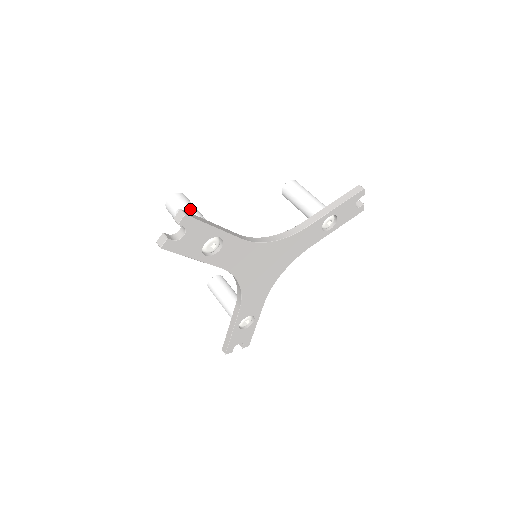
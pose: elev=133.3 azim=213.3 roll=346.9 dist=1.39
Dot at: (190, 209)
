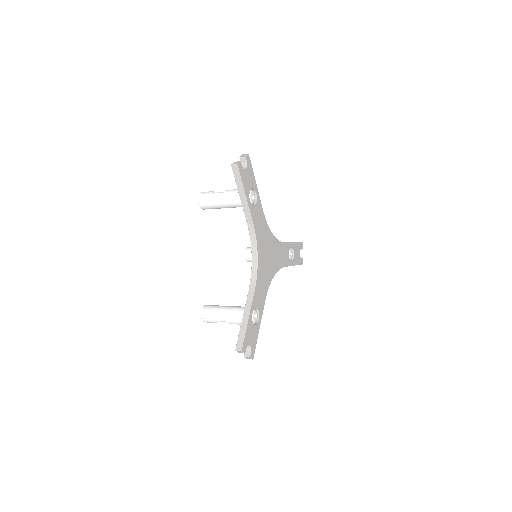
Dot at: (224, 191)
